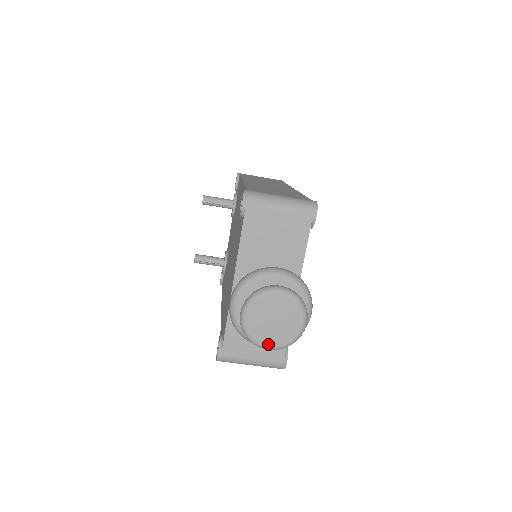
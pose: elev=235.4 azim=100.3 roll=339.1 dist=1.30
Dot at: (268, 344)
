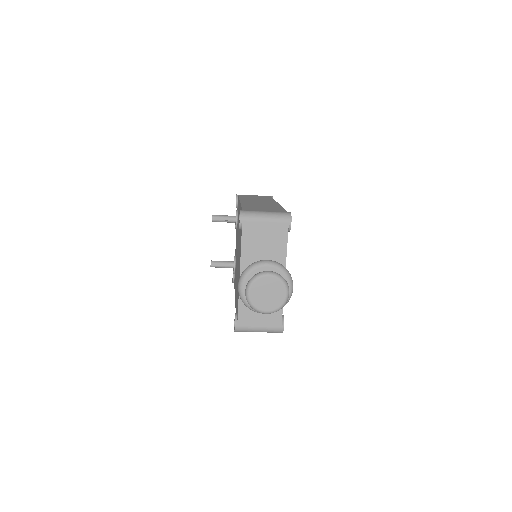
Dot at: (265, 310)
